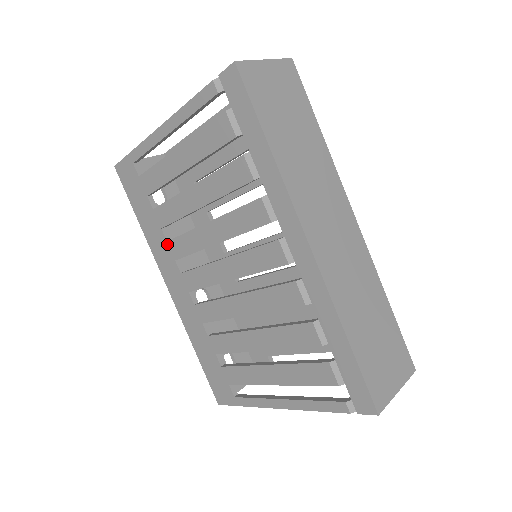
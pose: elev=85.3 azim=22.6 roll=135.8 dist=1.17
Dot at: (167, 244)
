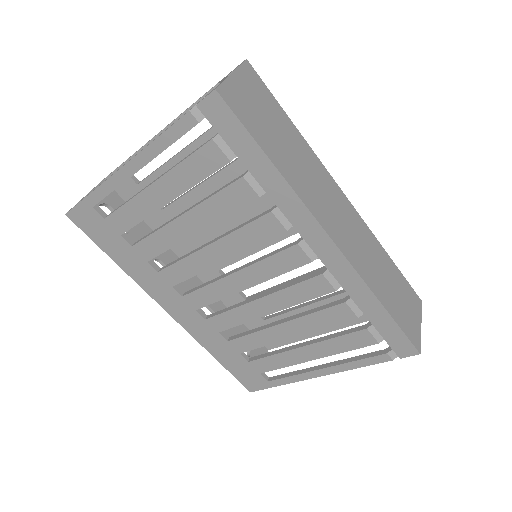
Dot at: (159, 274)
